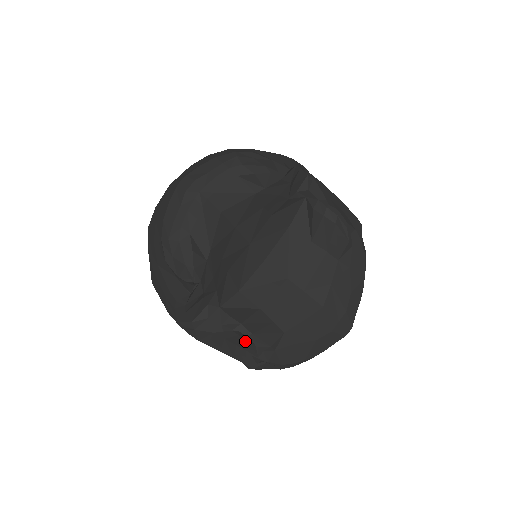
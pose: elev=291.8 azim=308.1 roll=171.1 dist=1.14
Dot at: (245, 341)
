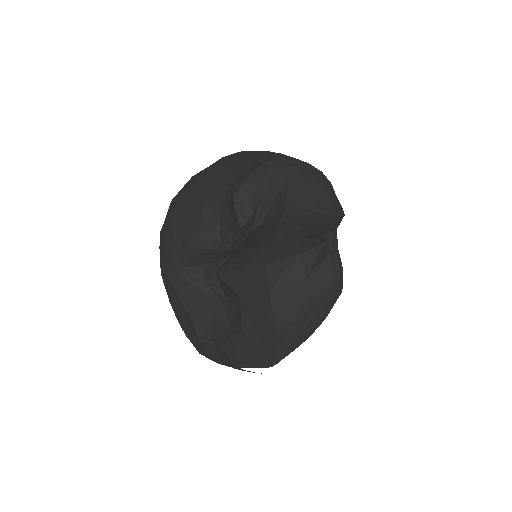
Dot at: (223, 314)
